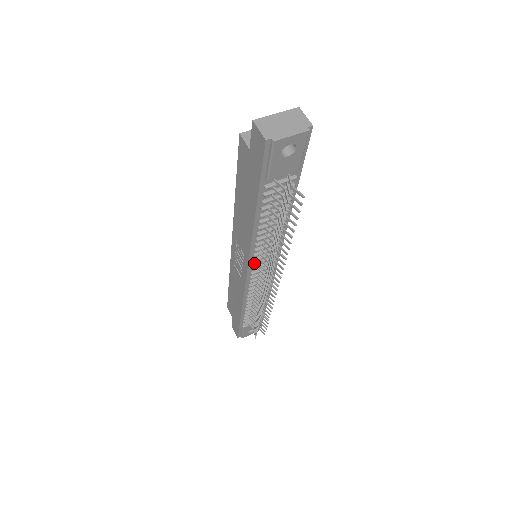
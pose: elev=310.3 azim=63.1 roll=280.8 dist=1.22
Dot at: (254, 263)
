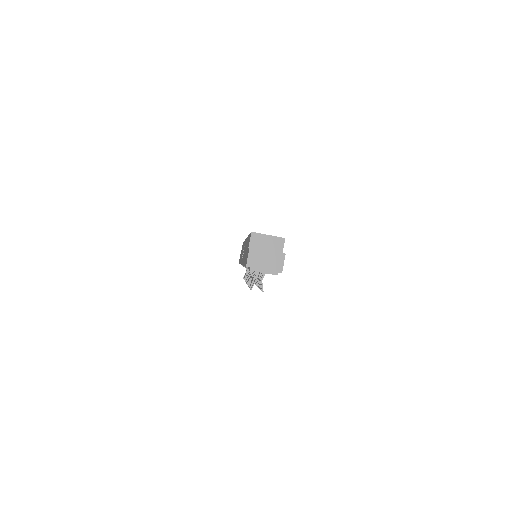
Dot at: occluded
